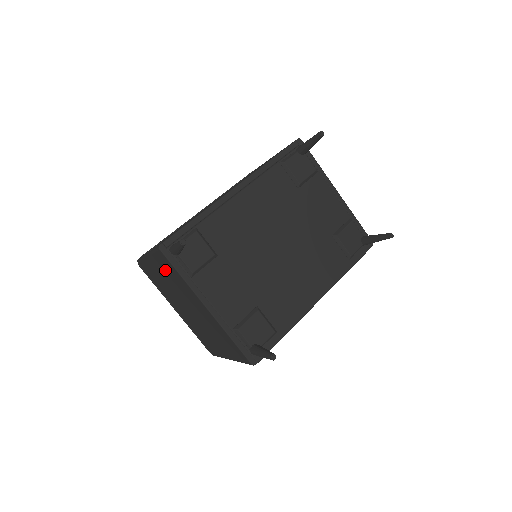
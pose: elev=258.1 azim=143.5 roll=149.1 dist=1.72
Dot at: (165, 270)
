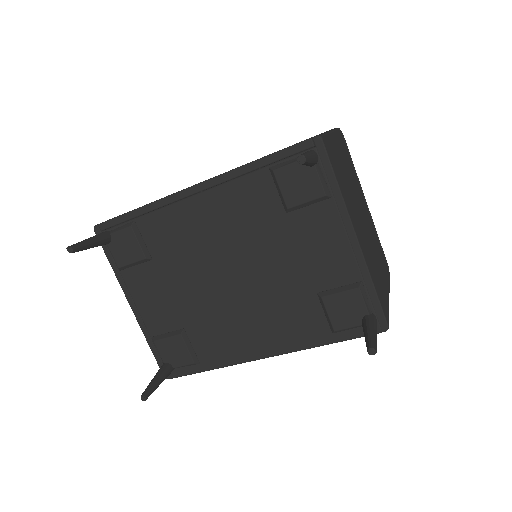
Dot at: occluded
